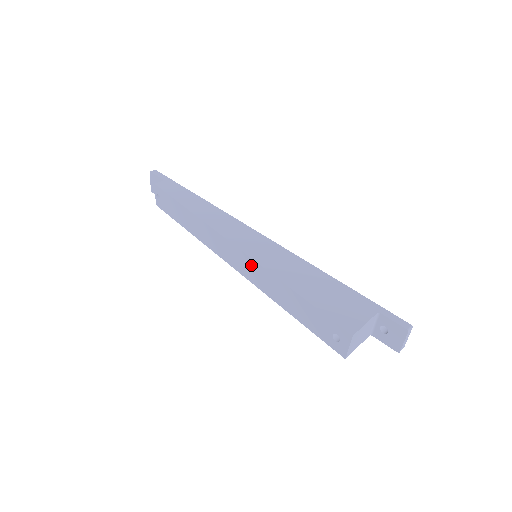
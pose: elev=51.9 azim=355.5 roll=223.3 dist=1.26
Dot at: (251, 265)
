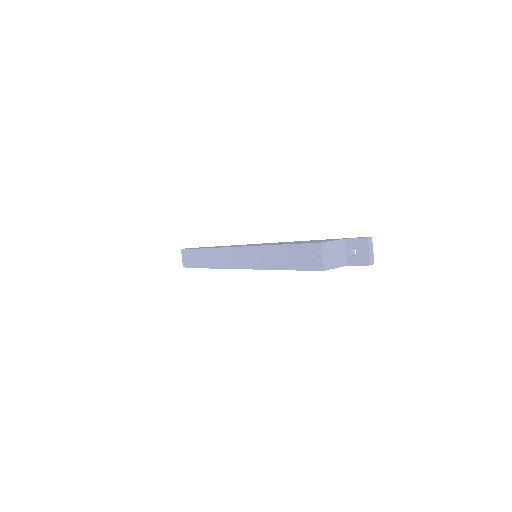
Dot at: (250, 253)
